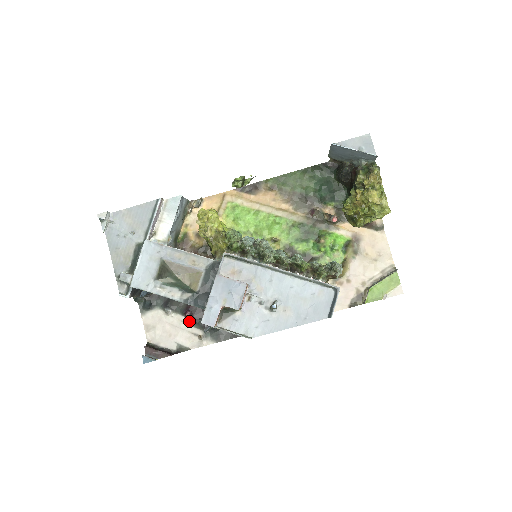
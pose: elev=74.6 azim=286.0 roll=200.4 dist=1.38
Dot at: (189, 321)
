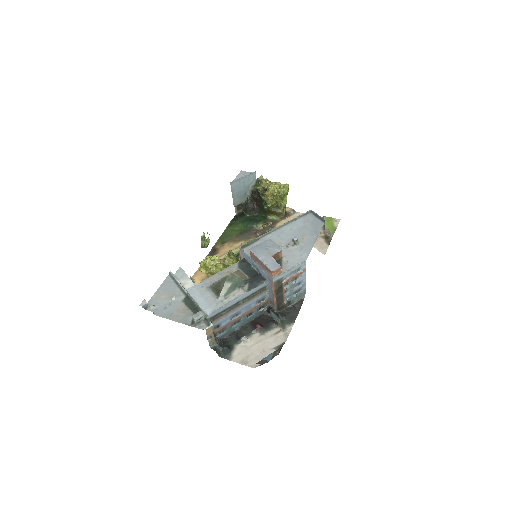
Dot at: (264, 330)
